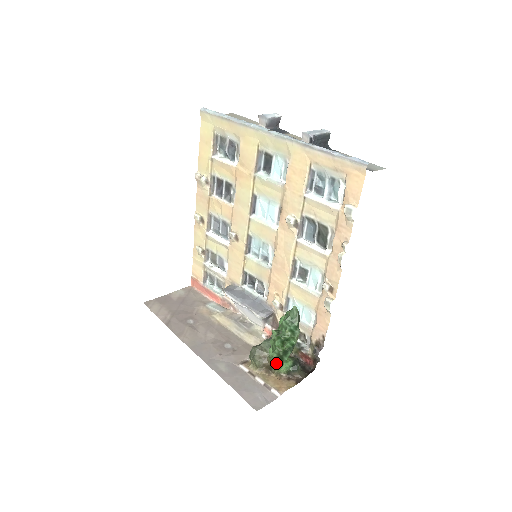
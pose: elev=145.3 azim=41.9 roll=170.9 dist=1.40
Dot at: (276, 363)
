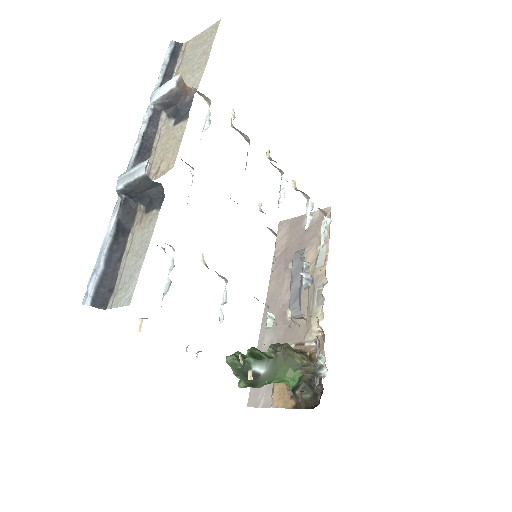
Dot at: occluded
